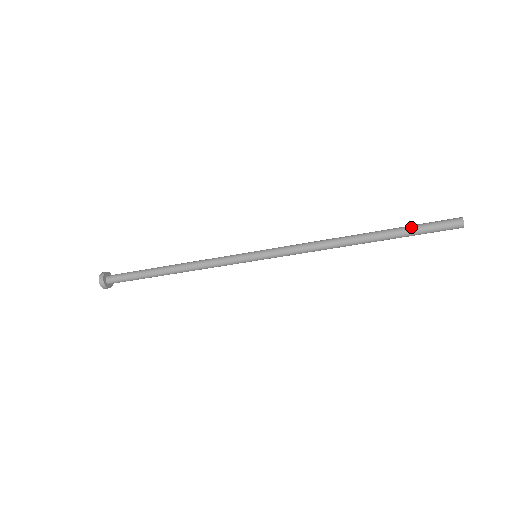
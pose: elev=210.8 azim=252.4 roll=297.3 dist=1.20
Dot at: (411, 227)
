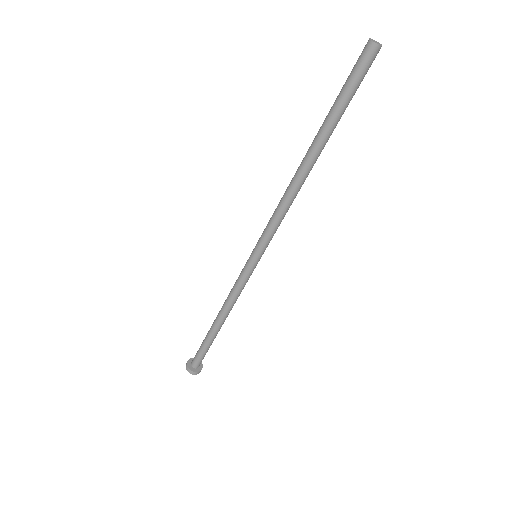
Dot at: (336, 103)
